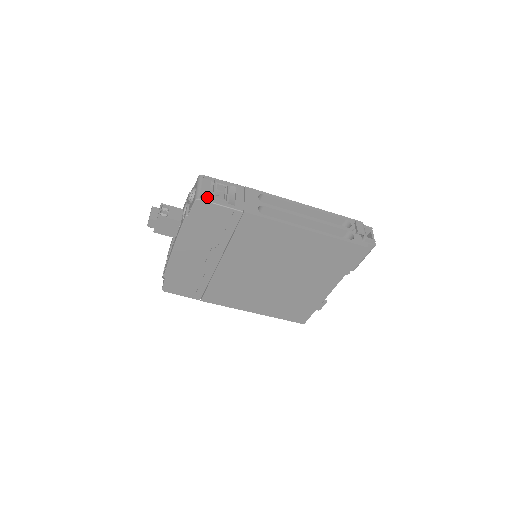
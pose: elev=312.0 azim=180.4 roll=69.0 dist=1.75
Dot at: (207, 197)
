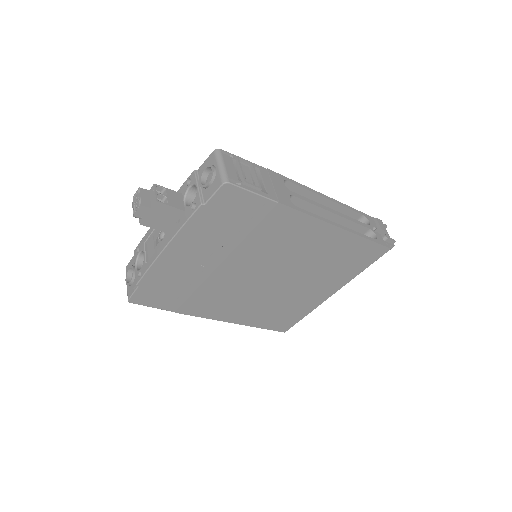
Dot at: (236, 180)
